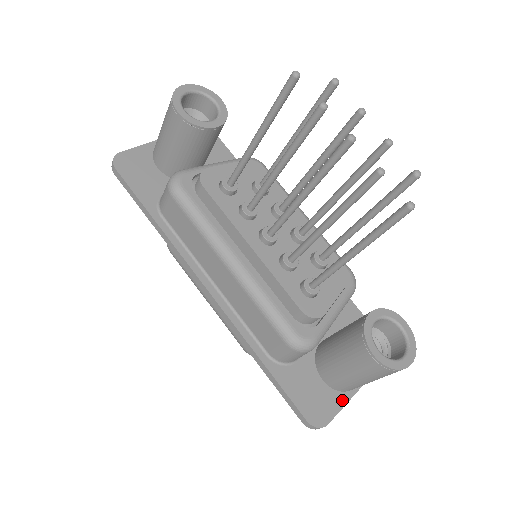
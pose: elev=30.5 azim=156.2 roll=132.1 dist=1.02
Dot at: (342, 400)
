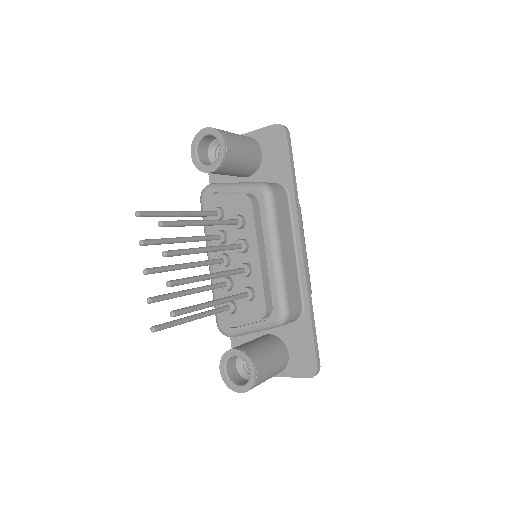
Dot at: occluded
